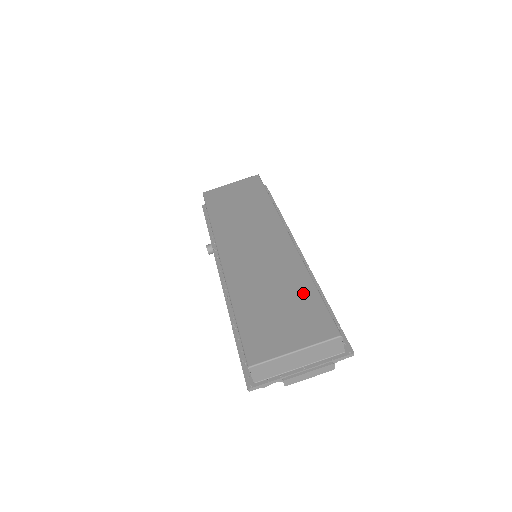
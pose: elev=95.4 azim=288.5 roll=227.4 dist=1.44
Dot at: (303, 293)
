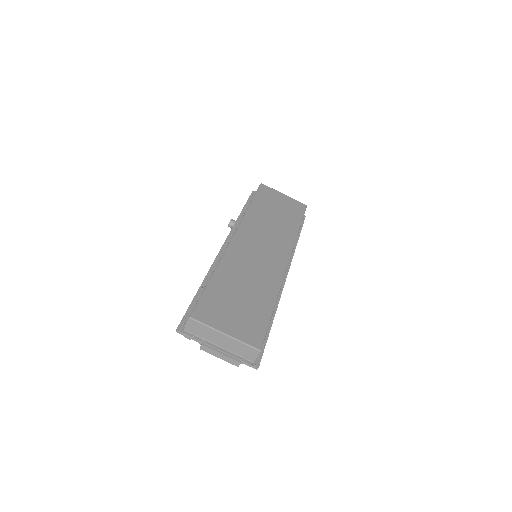
Dot at: (263, 305)
